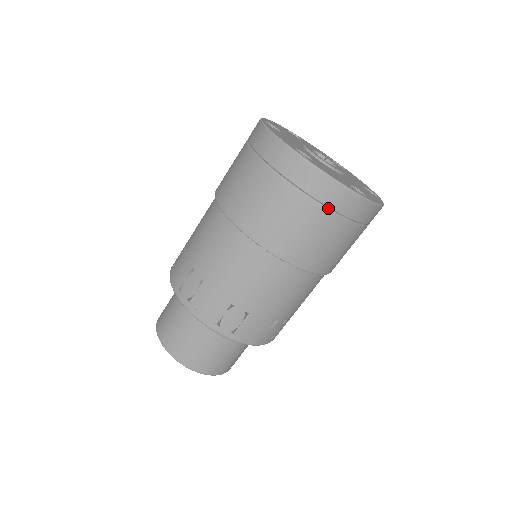
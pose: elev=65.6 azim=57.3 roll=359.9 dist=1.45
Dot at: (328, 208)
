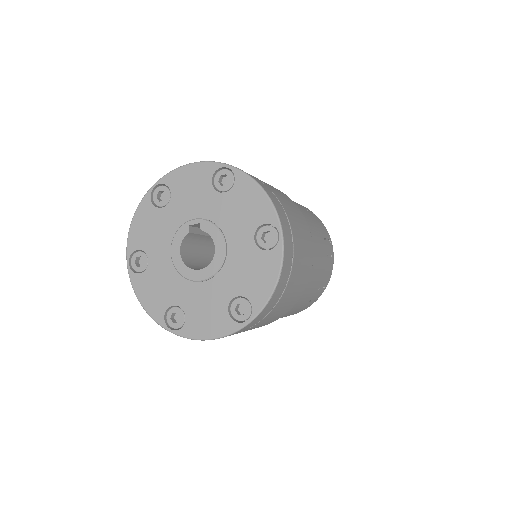
Dot at: occluded
